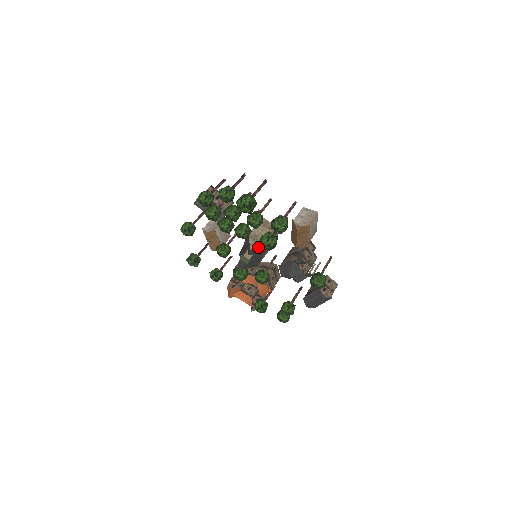
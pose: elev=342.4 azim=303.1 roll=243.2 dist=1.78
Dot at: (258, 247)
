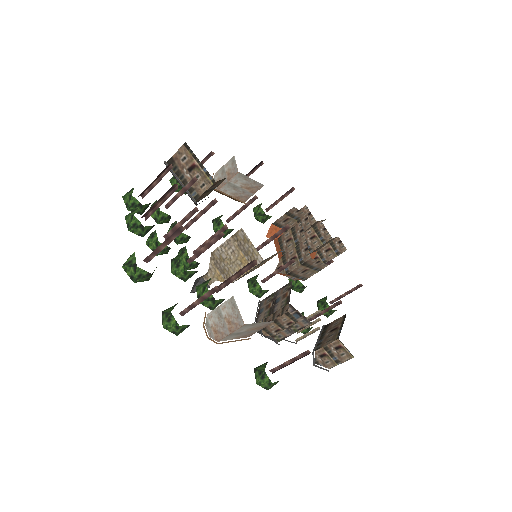
Dot at: (218, 278)
